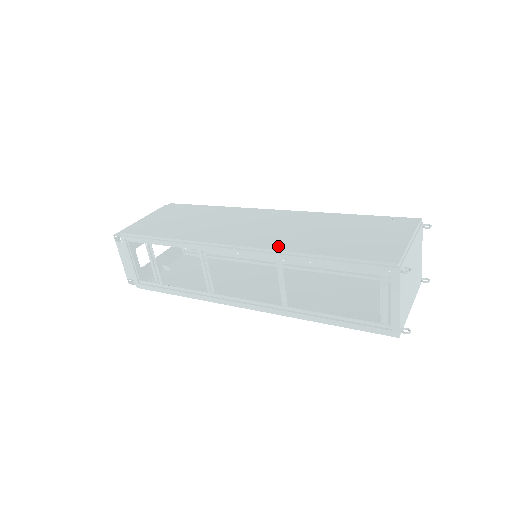
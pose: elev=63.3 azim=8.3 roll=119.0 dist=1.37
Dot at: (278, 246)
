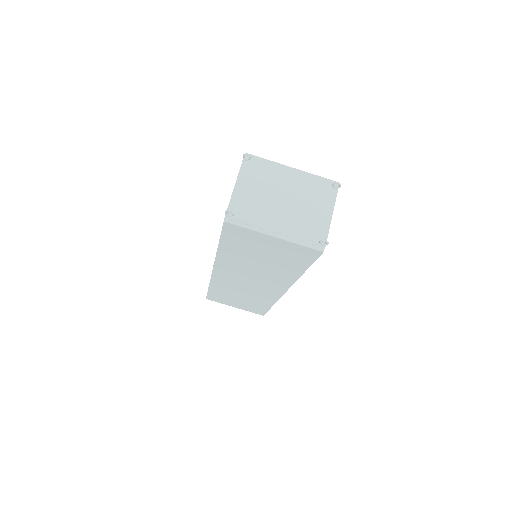
Dot at: occluded
